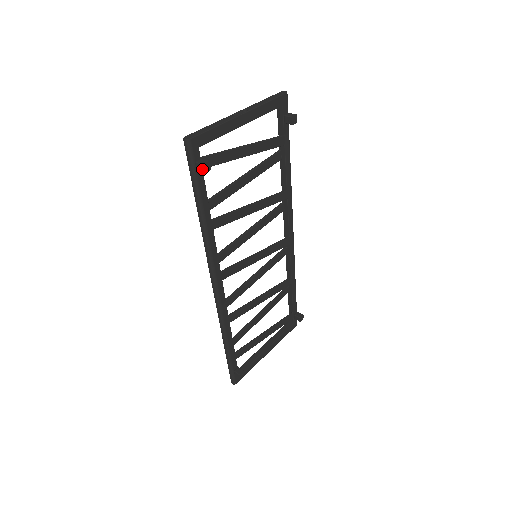
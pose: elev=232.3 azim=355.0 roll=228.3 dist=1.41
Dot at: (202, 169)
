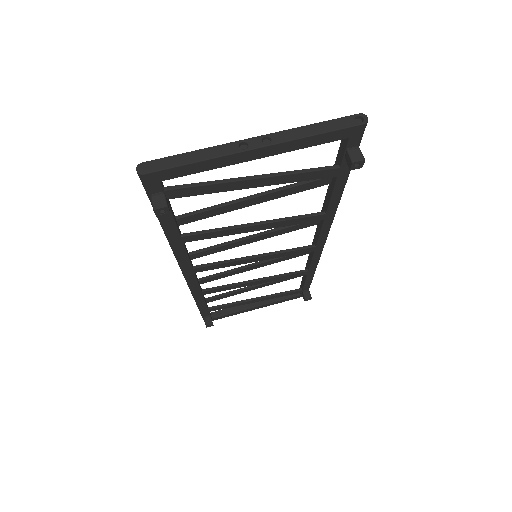
Dot at: (154, 211)
